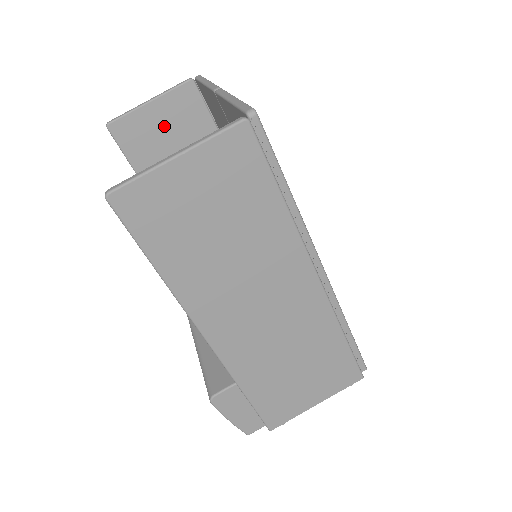
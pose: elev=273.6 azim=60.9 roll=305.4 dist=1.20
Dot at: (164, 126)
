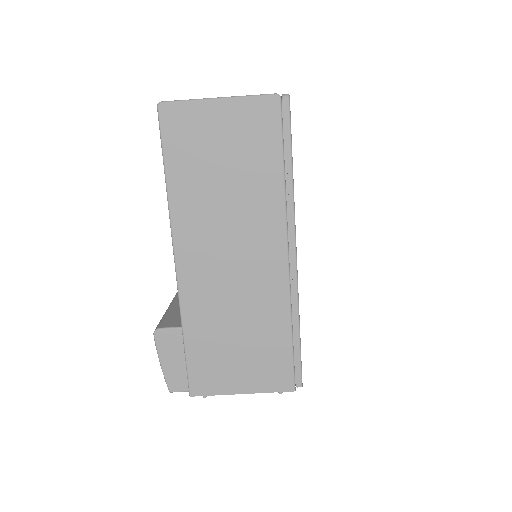
Dot at: occluded
